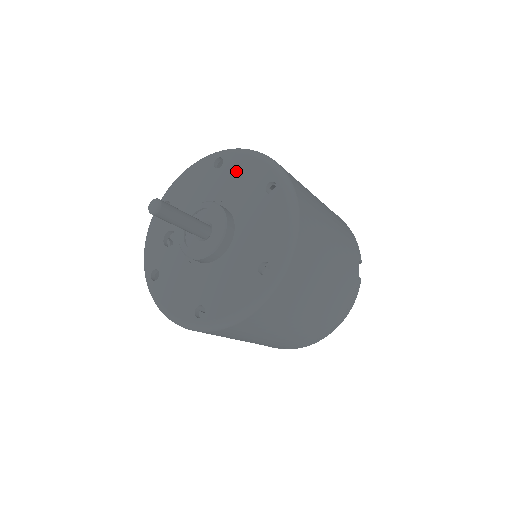
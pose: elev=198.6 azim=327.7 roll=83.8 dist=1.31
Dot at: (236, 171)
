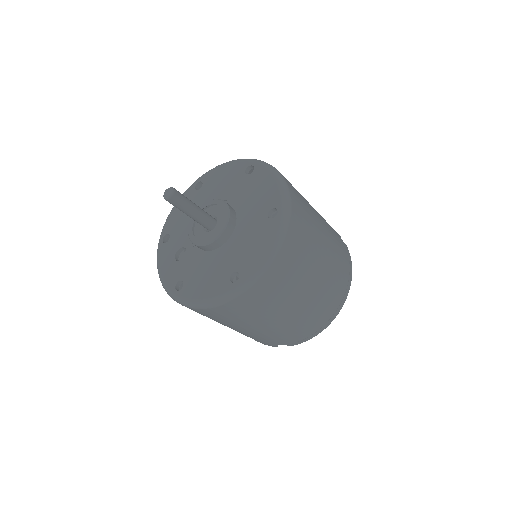
Dot at: (216, 180)
